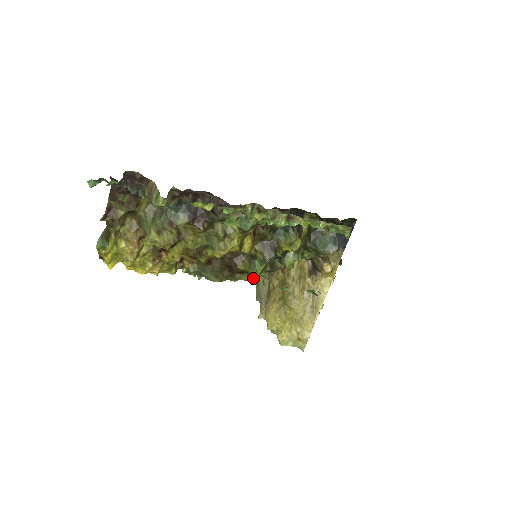
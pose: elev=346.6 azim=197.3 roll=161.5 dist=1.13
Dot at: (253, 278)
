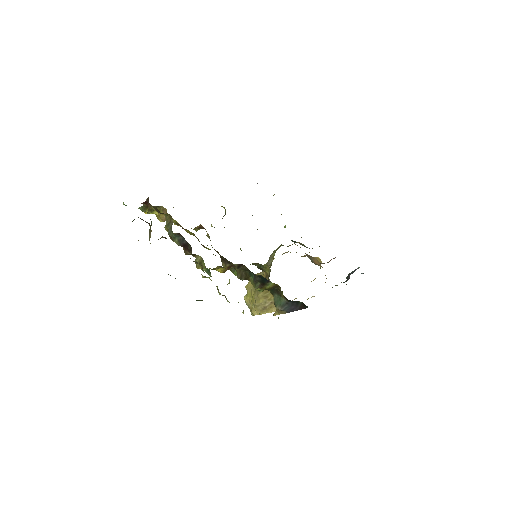
Dot at: occluded
